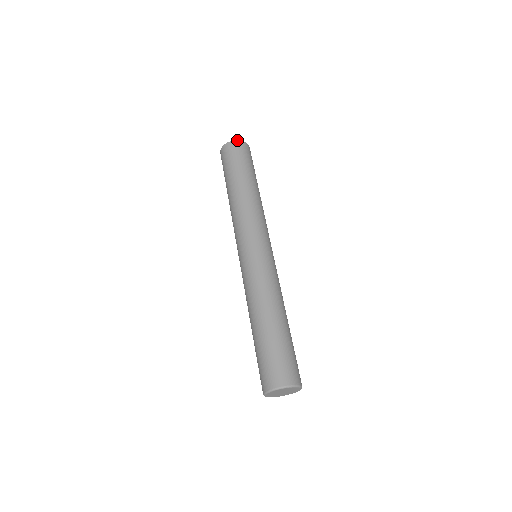
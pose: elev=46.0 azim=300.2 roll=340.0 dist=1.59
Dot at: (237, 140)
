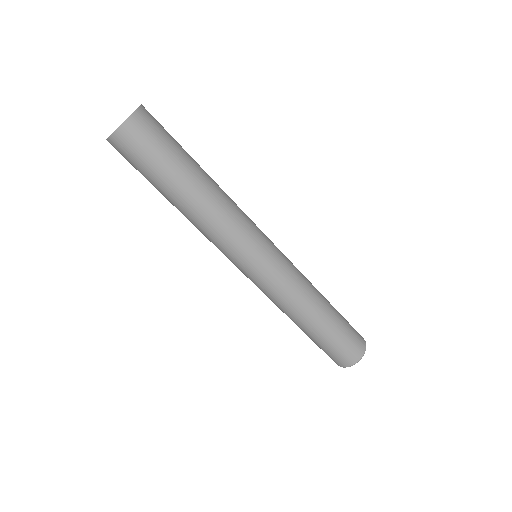
Dot at: (117, 129)
